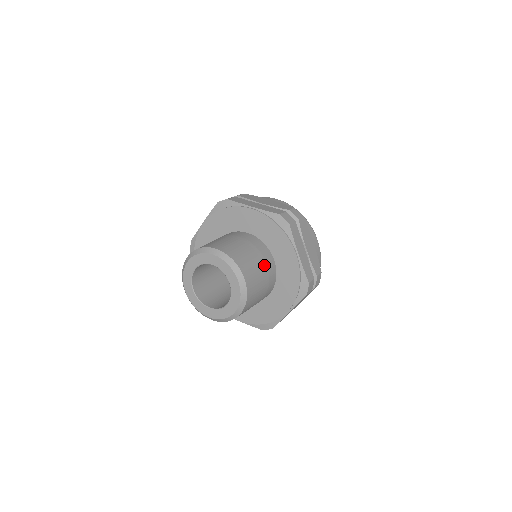
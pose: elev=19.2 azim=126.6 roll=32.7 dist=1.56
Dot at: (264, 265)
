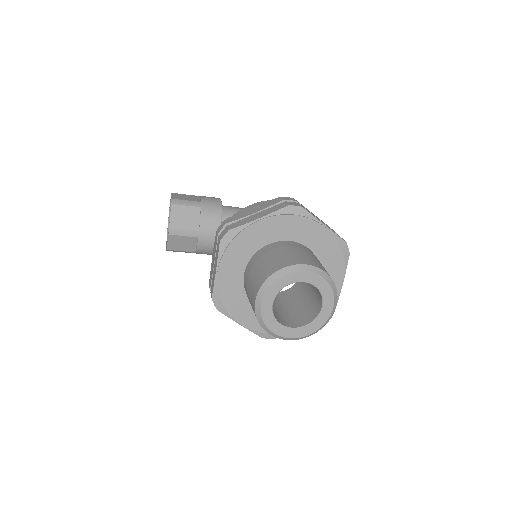
Dot at: occluded
